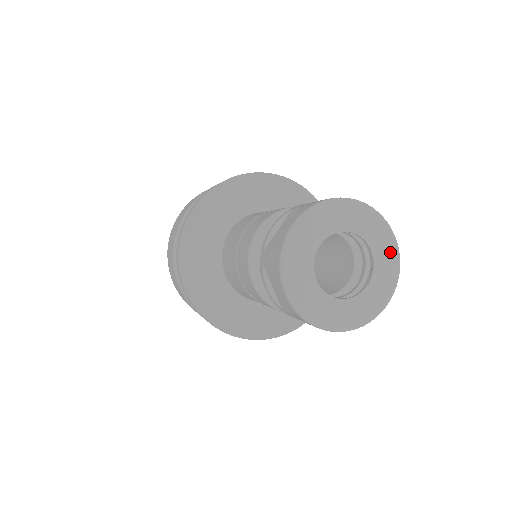
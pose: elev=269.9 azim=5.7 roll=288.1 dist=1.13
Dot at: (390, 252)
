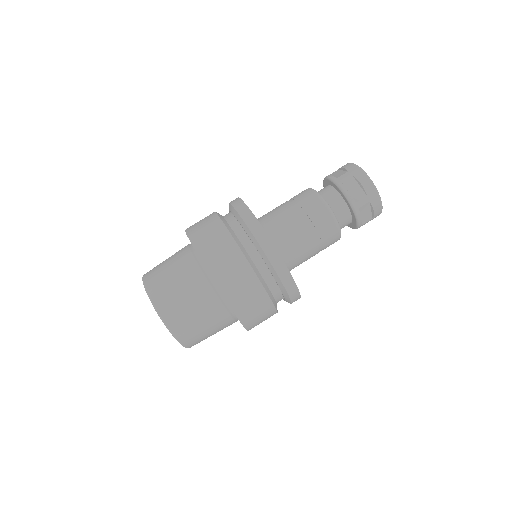
Dot at: occluded
